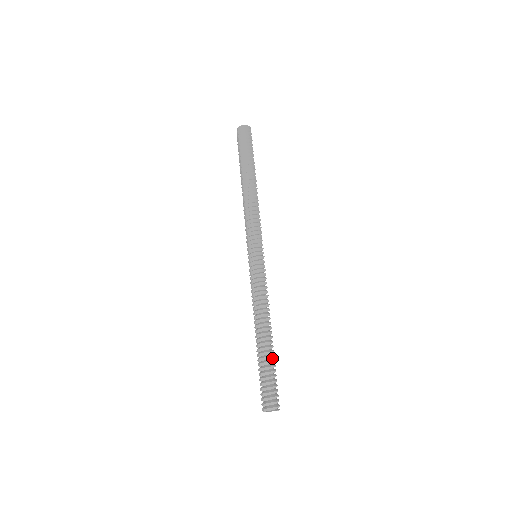
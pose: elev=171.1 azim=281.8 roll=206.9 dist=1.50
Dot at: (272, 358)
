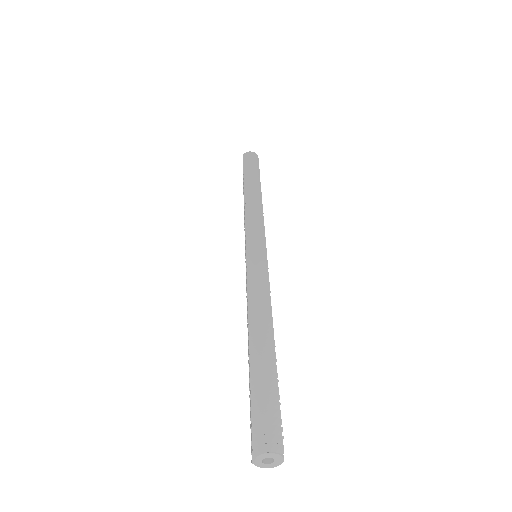
Dot at: occluded
